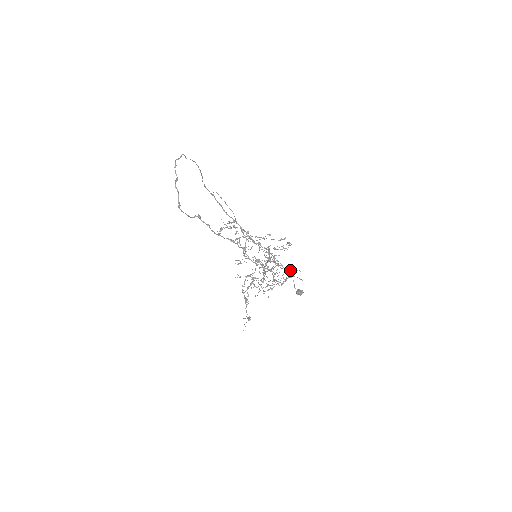
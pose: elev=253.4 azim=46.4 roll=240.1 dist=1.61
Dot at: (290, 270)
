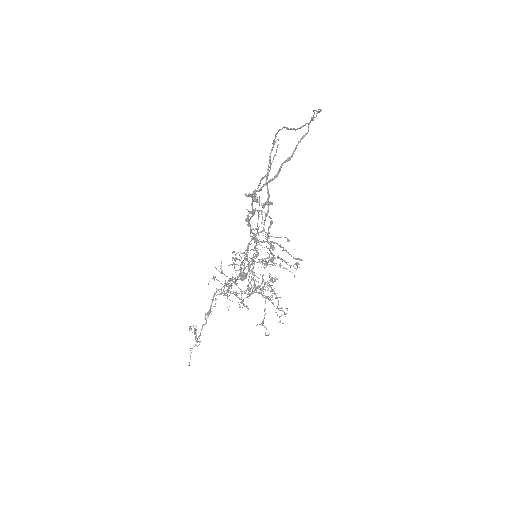
Dot at: (281, 308)
